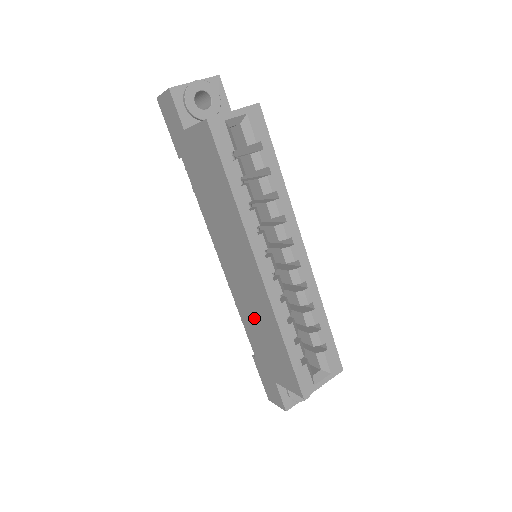
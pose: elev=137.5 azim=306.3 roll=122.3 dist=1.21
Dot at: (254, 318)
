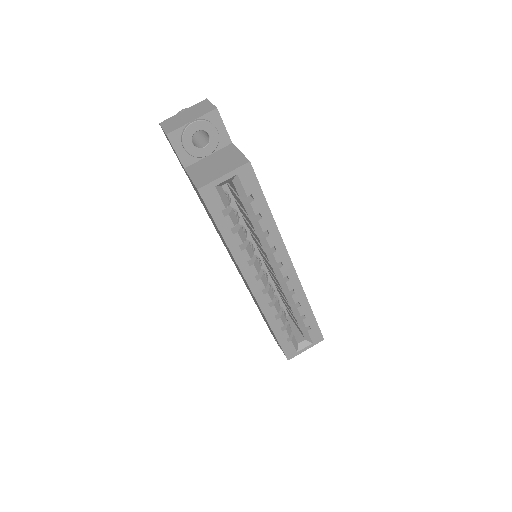
Dot at: occluded
